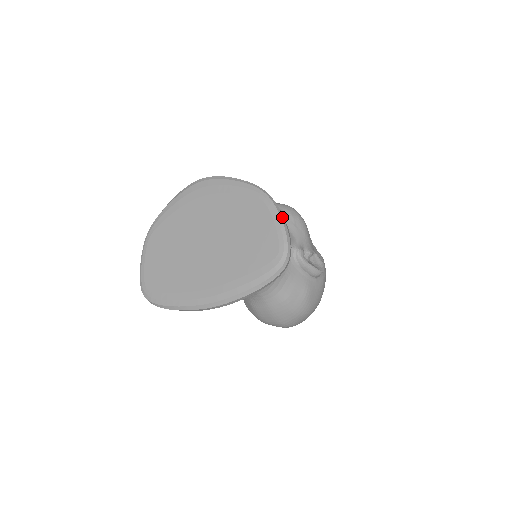
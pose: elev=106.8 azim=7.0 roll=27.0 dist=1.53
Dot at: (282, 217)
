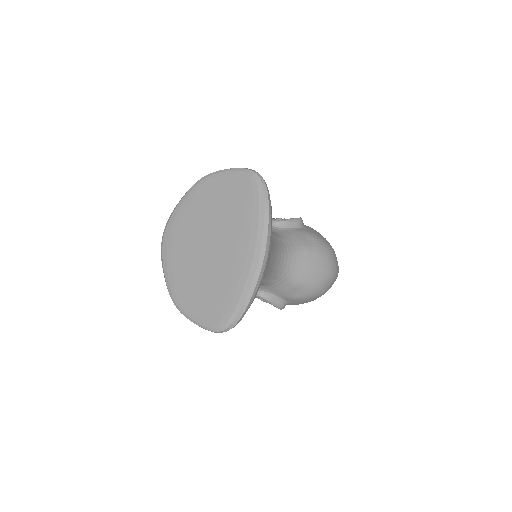
Dot at: (225, 169)
